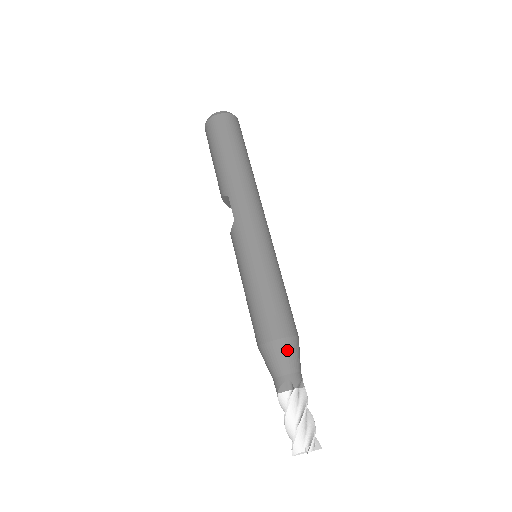
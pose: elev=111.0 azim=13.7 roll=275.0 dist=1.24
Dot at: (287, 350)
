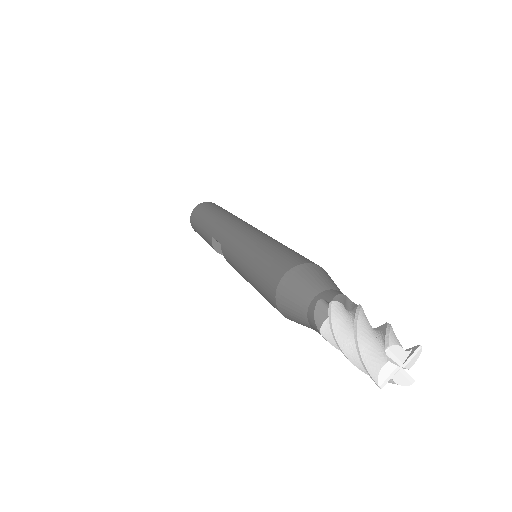
Dot at: (301, 276)
